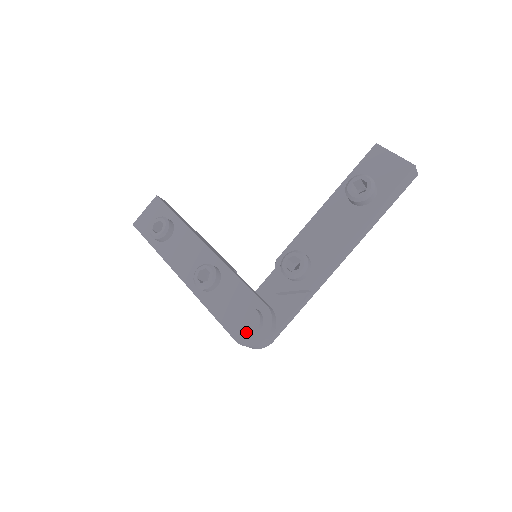
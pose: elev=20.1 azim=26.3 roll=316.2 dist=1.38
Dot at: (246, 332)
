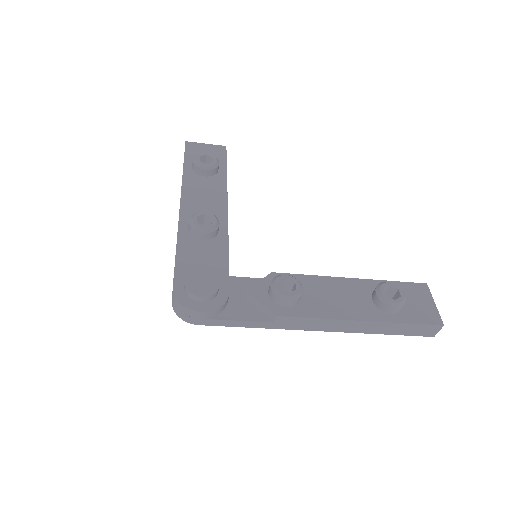
Dot at: (192, 289)
